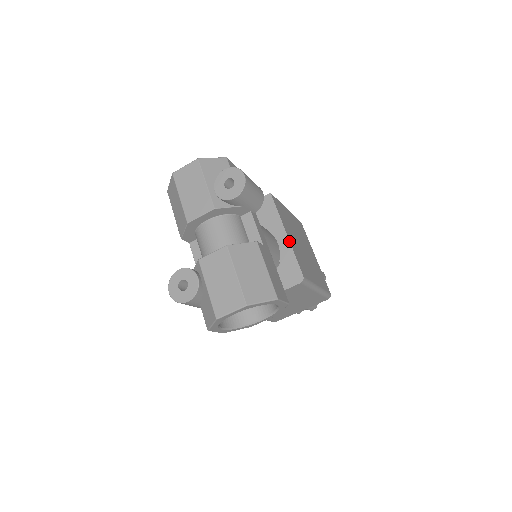
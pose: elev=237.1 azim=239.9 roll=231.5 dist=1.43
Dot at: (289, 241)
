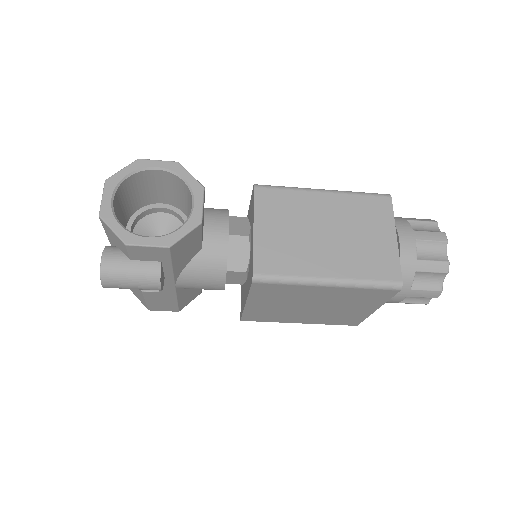
Dot at: (248, 211)
